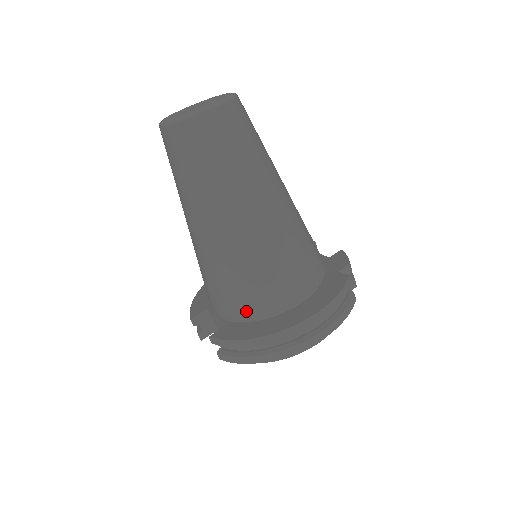
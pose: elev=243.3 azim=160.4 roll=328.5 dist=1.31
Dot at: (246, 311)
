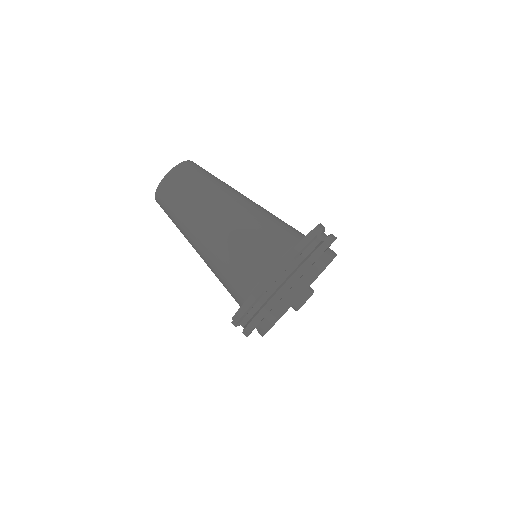
Dot at: (246, 287)
